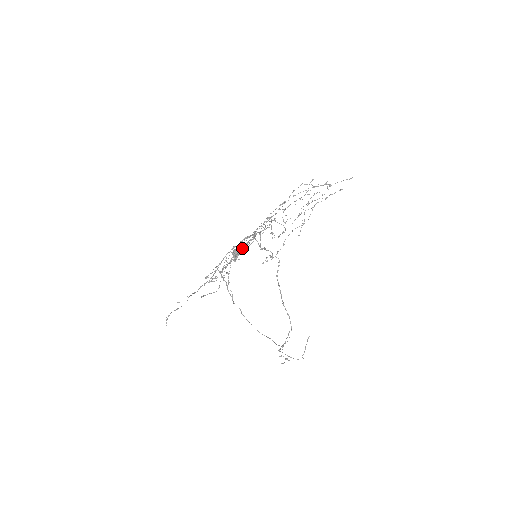
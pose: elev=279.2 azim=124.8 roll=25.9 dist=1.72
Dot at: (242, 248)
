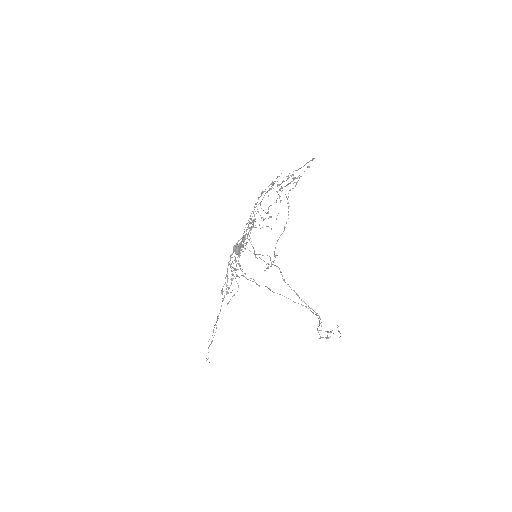
Dot at: occluded
